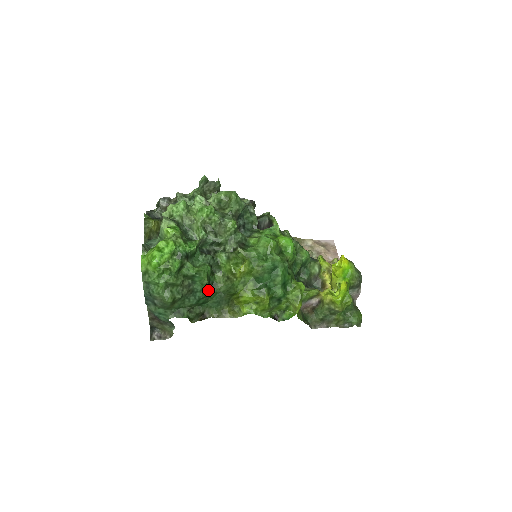
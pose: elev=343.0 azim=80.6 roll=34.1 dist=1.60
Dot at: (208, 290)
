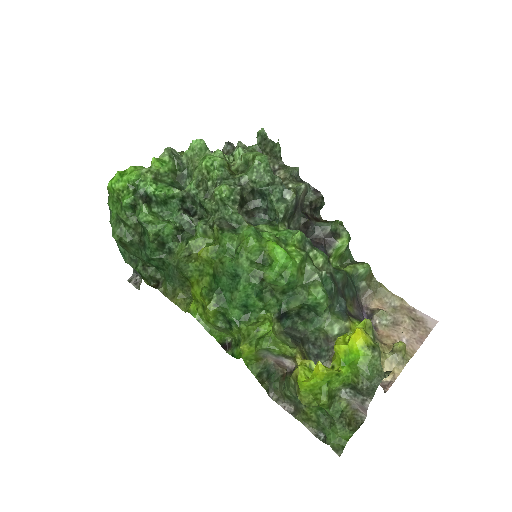
Dot at: (161, 254)
